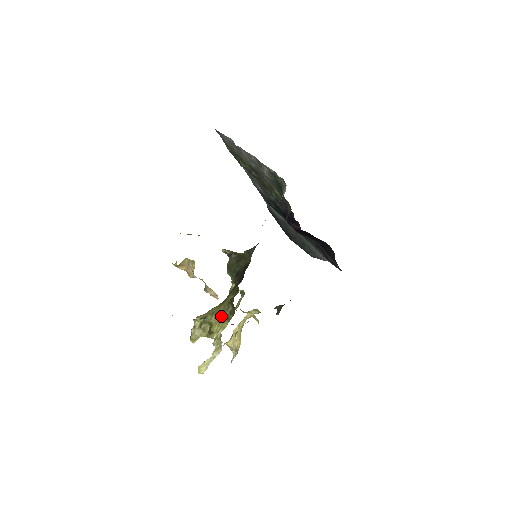
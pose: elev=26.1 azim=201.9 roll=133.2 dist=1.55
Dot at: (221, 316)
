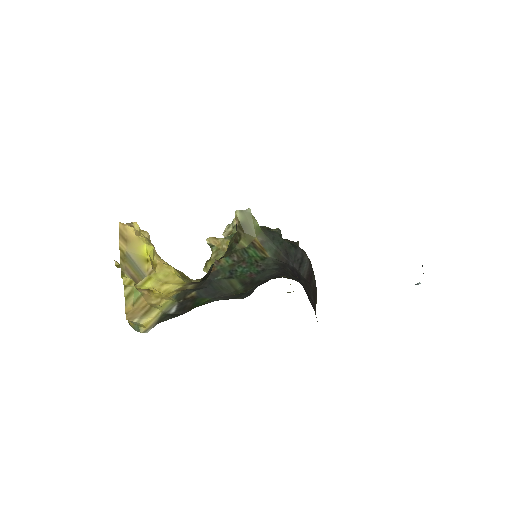
Dot at: occluded
